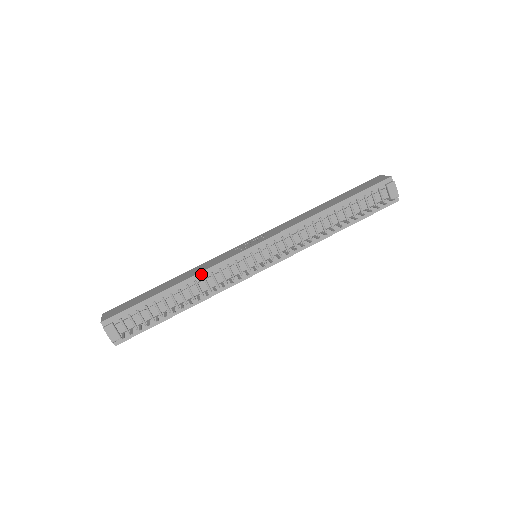
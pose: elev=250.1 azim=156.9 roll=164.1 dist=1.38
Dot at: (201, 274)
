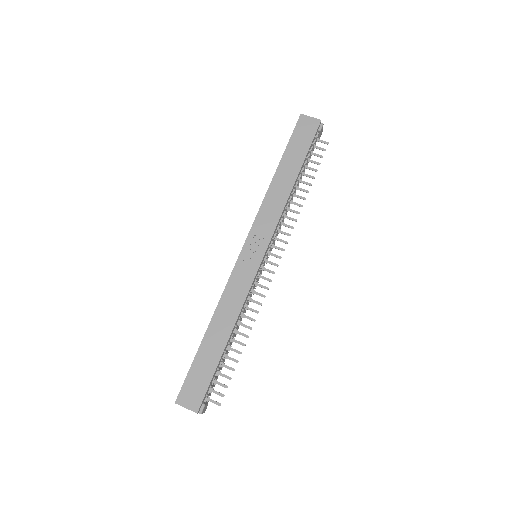
Dot at: (241, 310)
